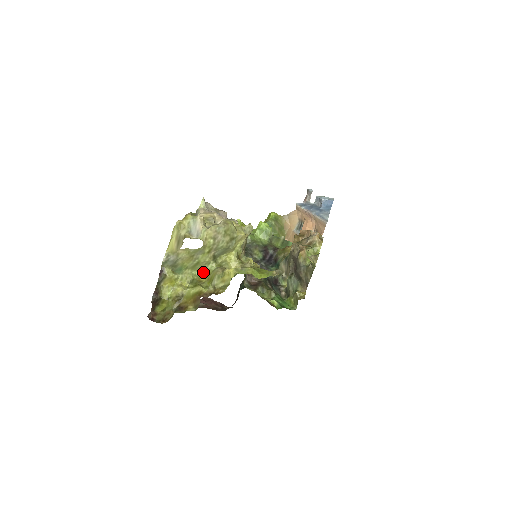
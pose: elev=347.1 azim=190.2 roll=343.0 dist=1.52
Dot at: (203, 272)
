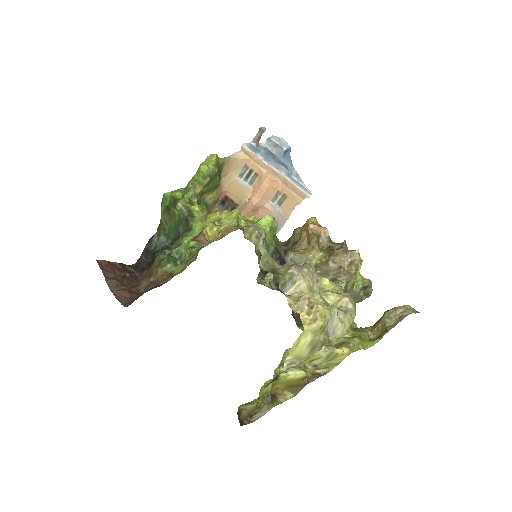
Dot at: occluded
